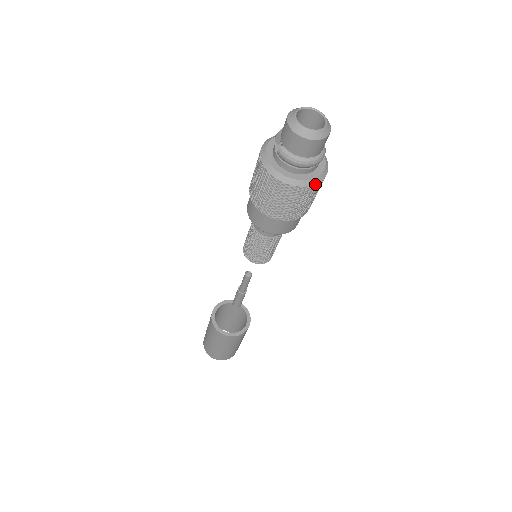
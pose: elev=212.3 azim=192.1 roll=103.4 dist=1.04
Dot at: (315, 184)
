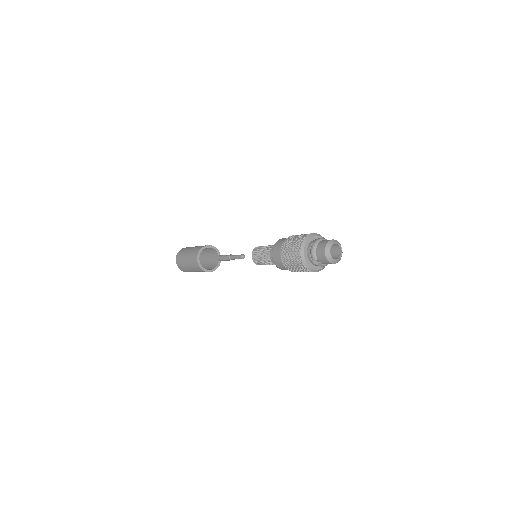
Dot at: occluded
